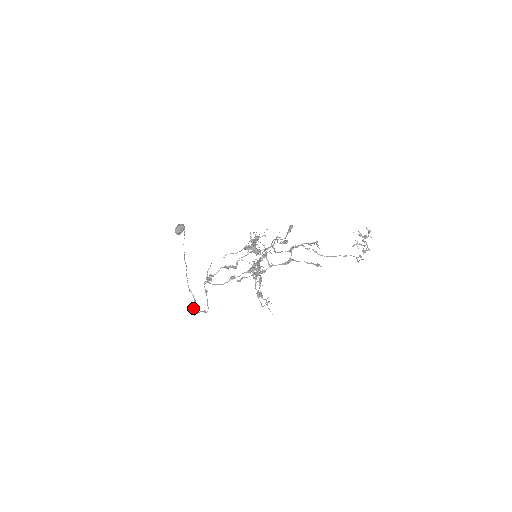
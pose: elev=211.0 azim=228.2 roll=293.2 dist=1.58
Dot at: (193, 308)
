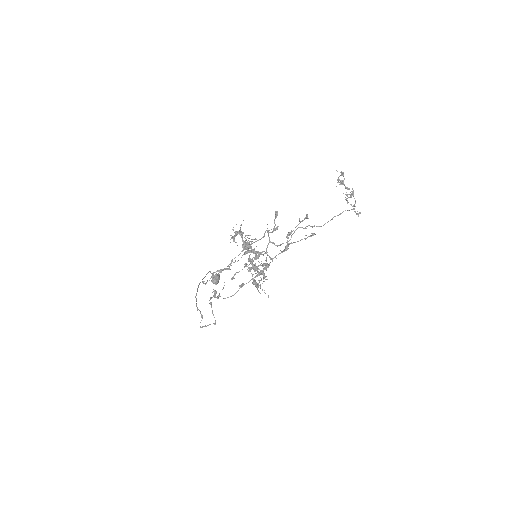
Dot at: (200, 322)
